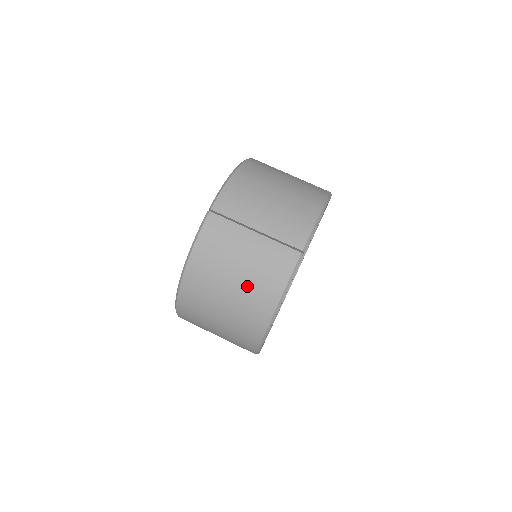
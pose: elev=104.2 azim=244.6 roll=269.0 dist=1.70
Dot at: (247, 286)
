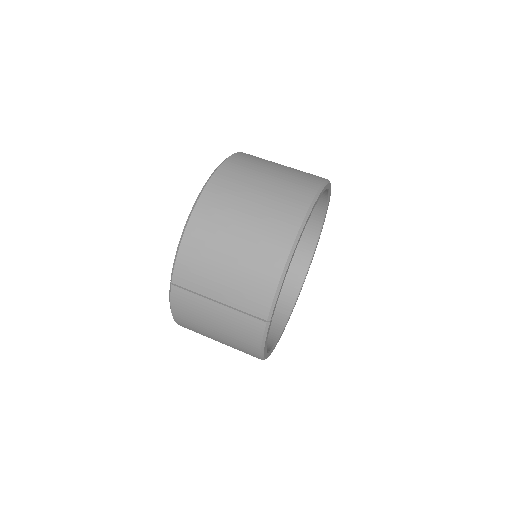
Dot at: (229, 341)
